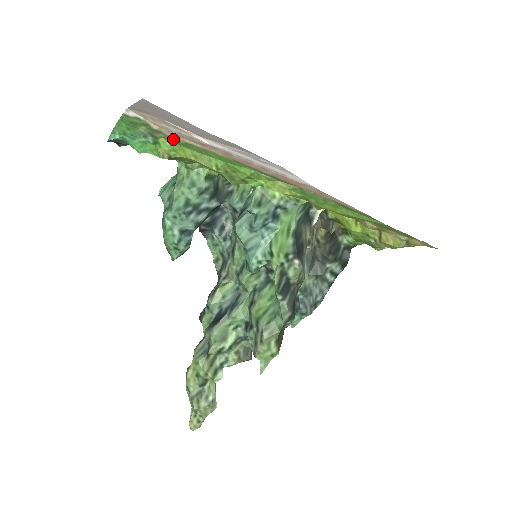
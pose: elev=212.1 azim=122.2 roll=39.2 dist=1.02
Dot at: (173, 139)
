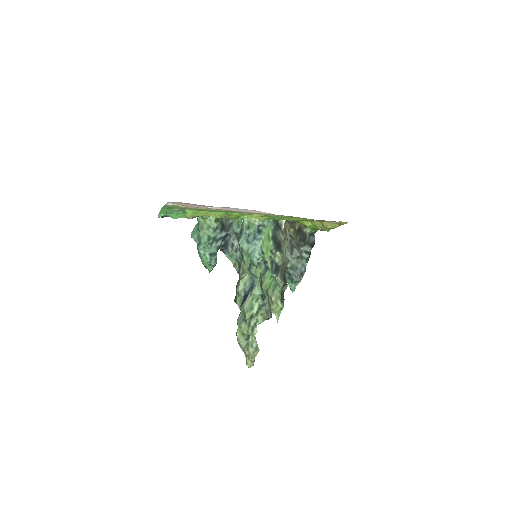
Dot at: (193, 209)
